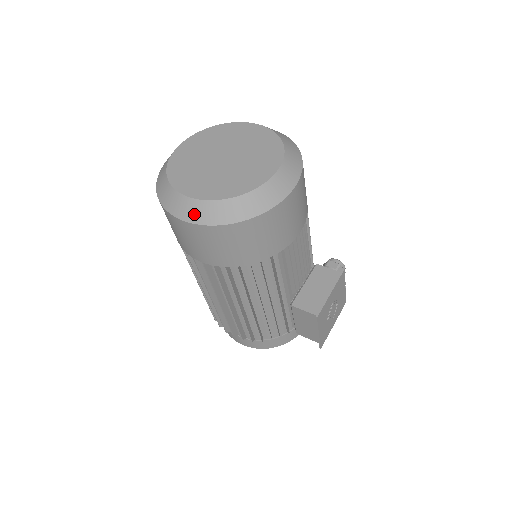
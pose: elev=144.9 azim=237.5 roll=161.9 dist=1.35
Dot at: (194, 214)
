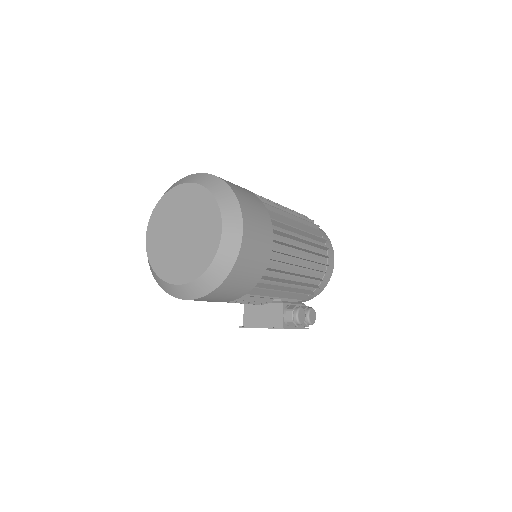
Dot at: occluded
